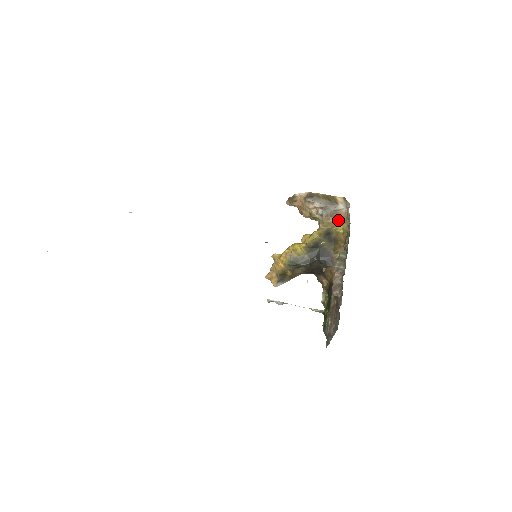
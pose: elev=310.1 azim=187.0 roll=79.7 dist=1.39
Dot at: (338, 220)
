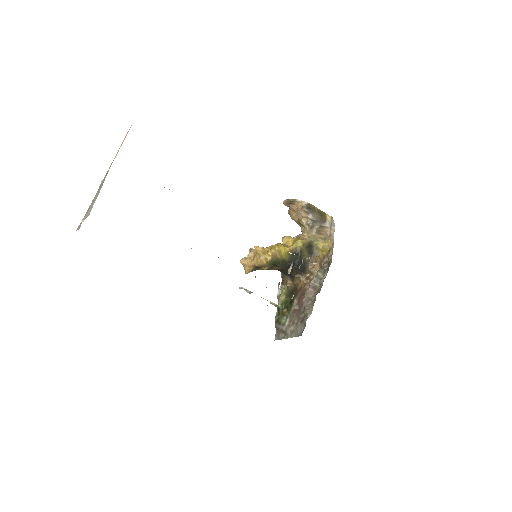
Dot at: (321, 236)
